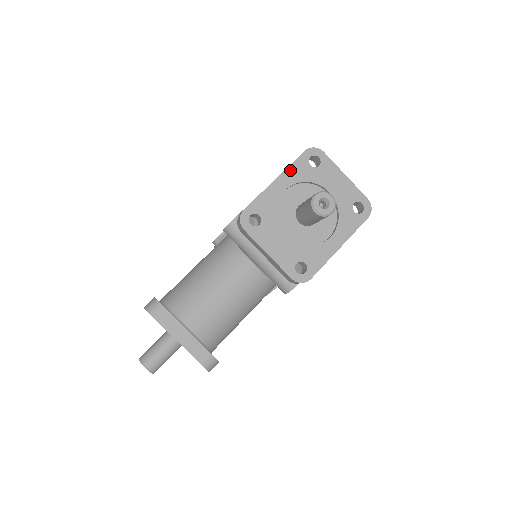
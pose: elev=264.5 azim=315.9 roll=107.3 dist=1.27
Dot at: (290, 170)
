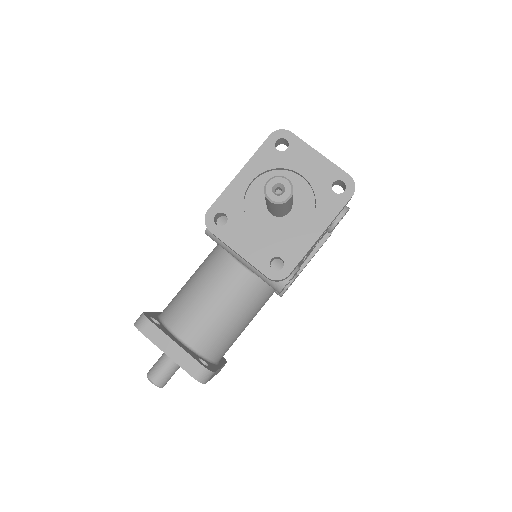
Dot at: (255, 159)
